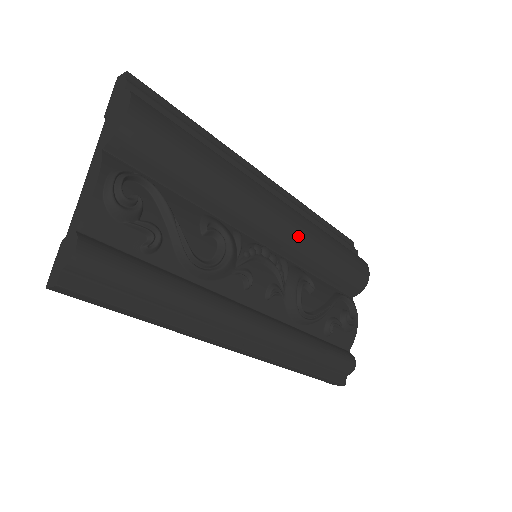
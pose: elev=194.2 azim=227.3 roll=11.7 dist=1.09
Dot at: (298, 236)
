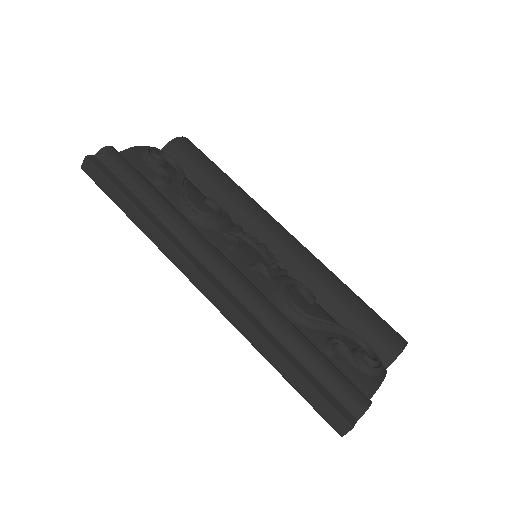
Dot at: (302, 255)
